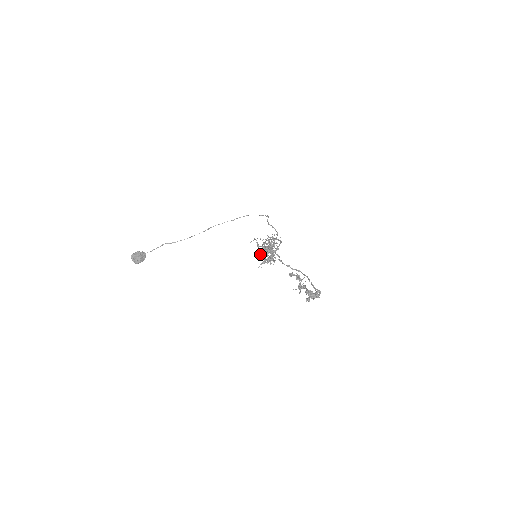
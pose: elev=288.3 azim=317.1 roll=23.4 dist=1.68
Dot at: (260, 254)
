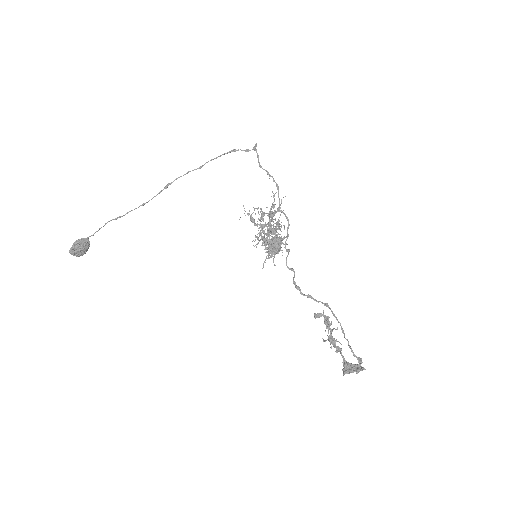
Dot at: occluded
